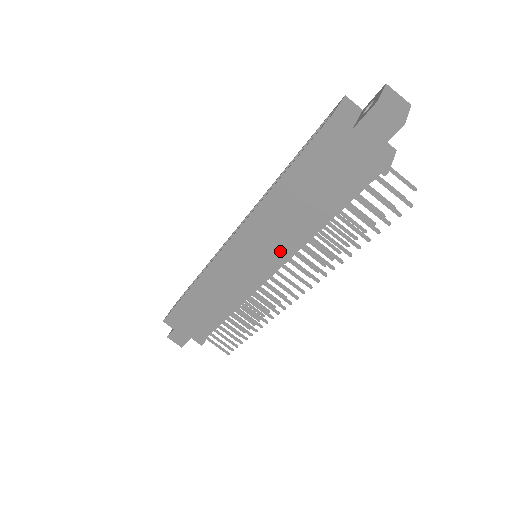
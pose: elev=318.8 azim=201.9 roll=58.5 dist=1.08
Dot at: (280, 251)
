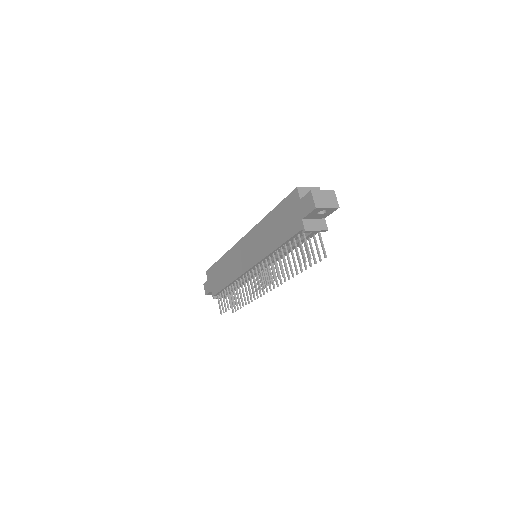
Dot at: (259, 254)
